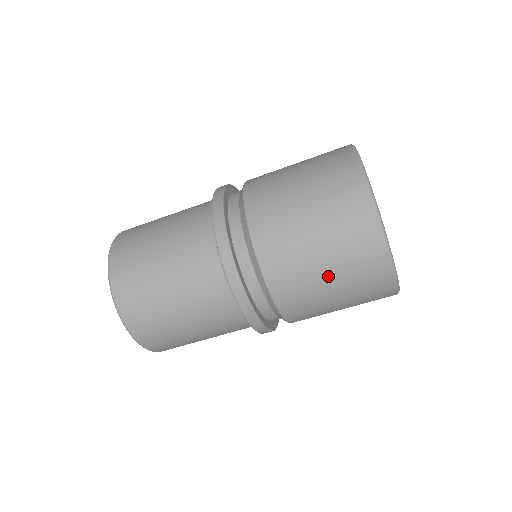
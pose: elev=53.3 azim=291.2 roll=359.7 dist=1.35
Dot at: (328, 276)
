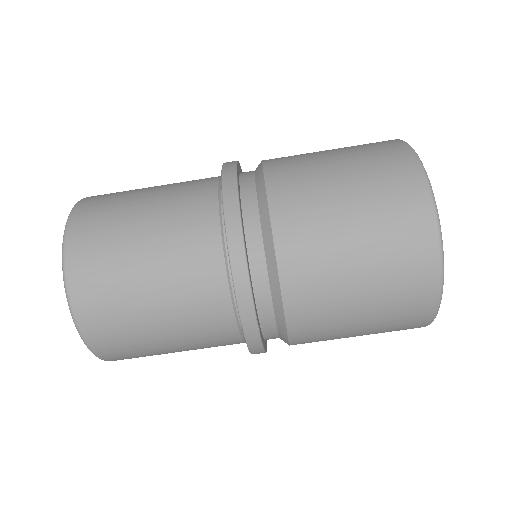
Dot at: (359, 261)
